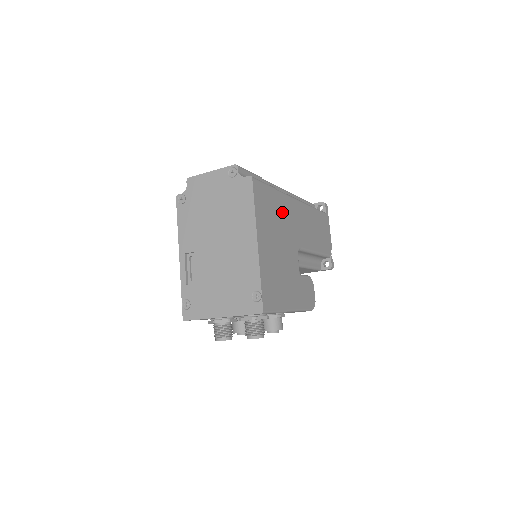
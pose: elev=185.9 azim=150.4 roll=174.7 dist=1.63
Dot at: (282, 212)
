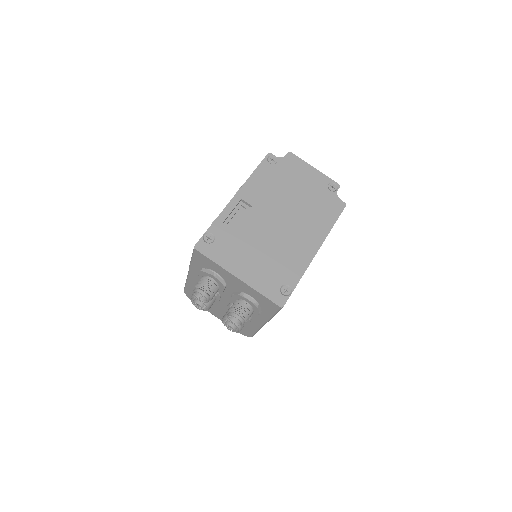
Dot at: occluded
